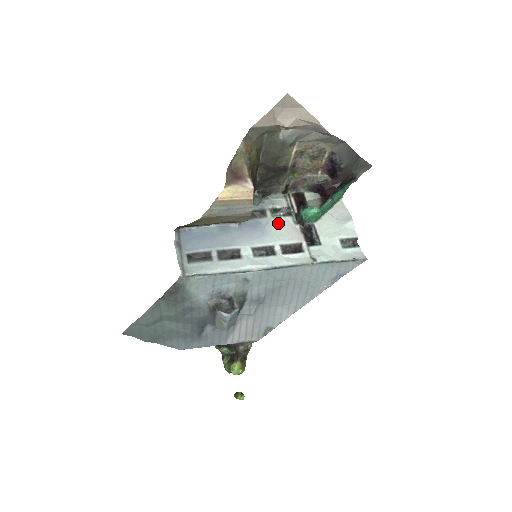
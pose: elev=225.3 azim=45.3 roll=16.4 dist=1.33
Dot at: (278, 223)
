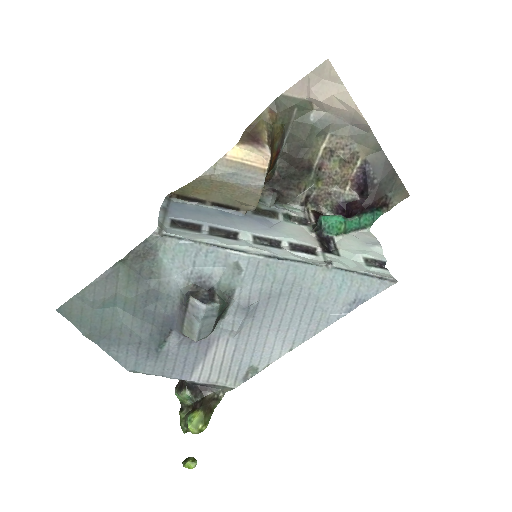
Dot at: (290, 226)
